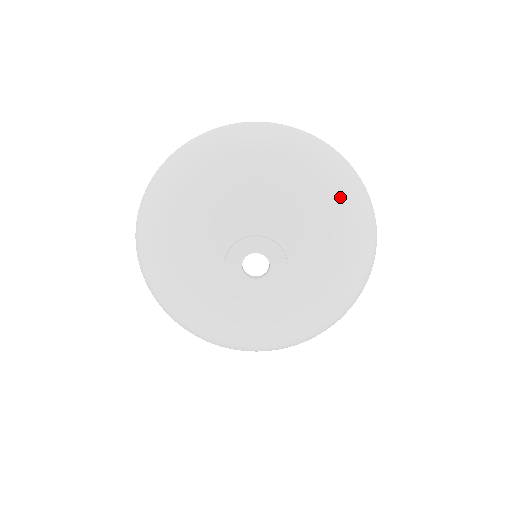
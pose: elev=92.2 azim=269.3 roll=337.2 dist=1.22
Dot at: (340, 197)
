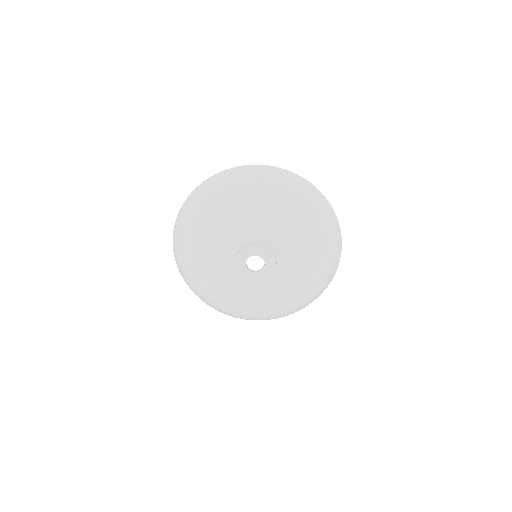
Dot at: (313, 218)
